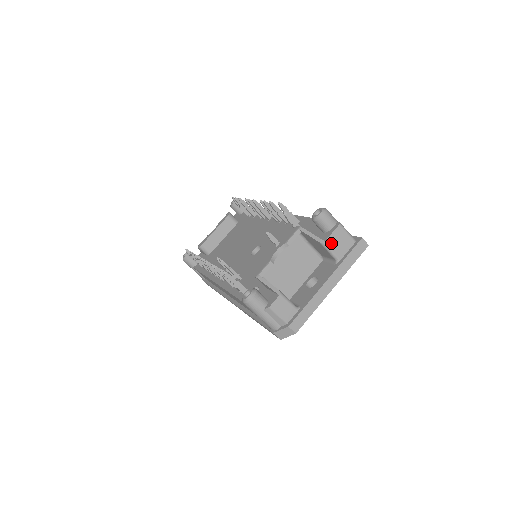
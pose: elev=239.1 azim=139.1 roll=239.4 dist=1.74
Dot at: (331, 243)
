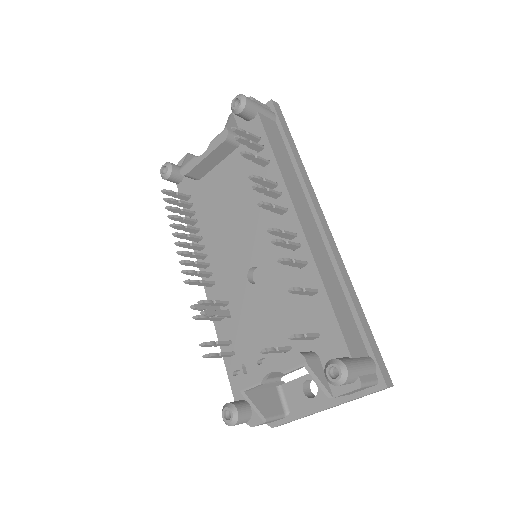
Dot at: (342, 395)
